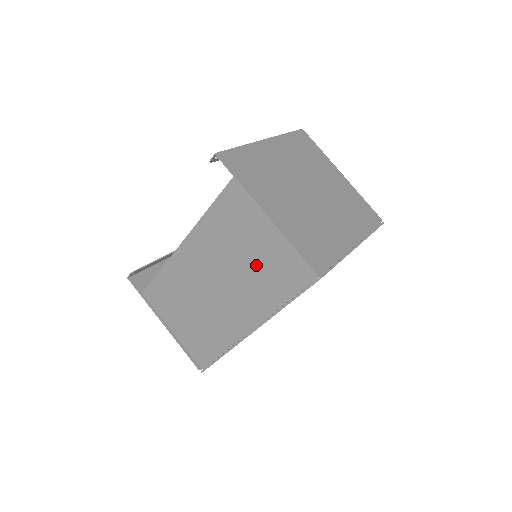
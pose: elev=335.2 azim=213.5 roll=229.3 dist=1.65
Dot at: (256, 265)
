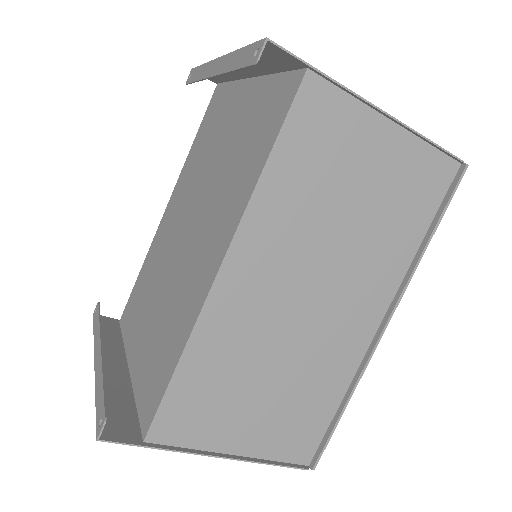
Dot at: (371, 210)
